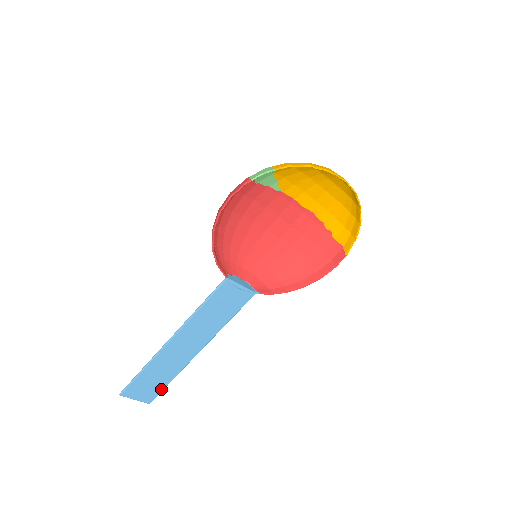
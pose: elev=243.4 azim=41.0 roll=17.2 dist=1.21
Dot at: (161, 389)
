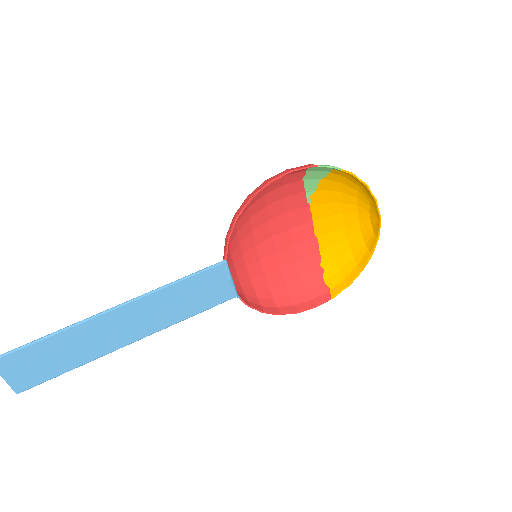
Dot at: (50, 377)
